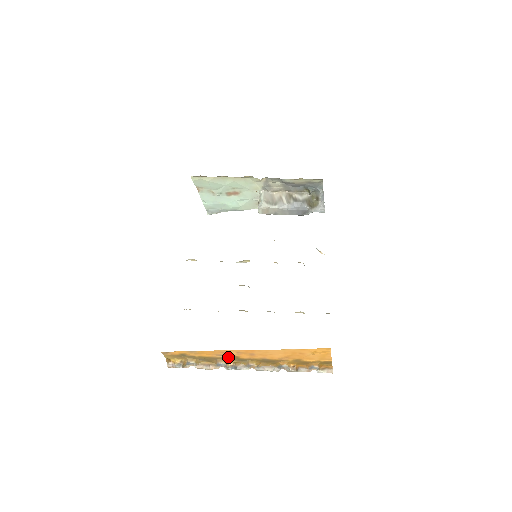
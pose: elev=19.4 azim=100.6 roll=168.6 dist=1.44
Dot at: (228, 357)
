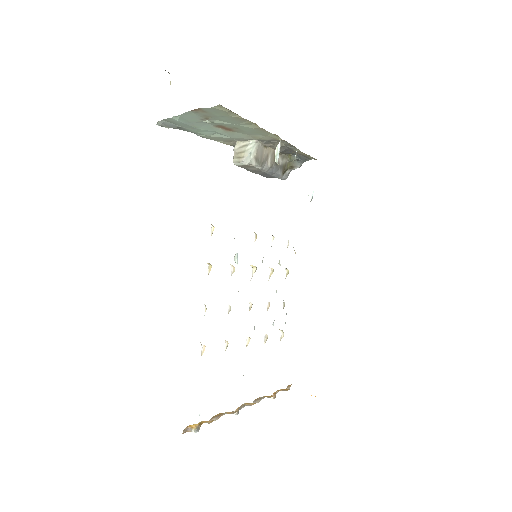
Dot at: occluded
